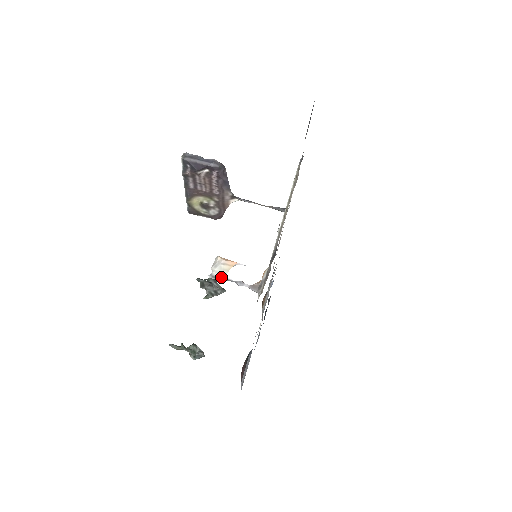
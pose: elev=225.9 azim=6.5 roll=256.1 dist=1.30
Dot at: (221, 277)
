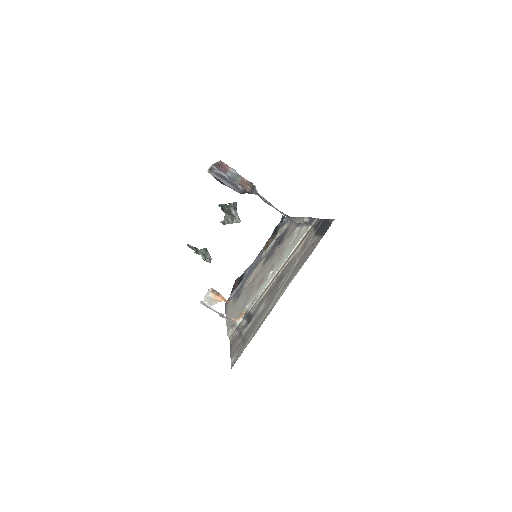
Dot at: (209, 307)
